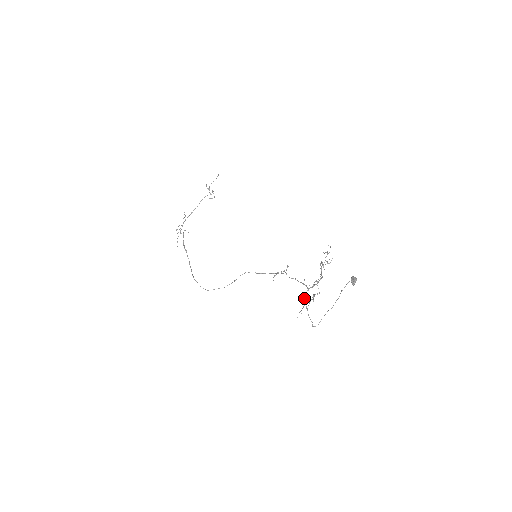
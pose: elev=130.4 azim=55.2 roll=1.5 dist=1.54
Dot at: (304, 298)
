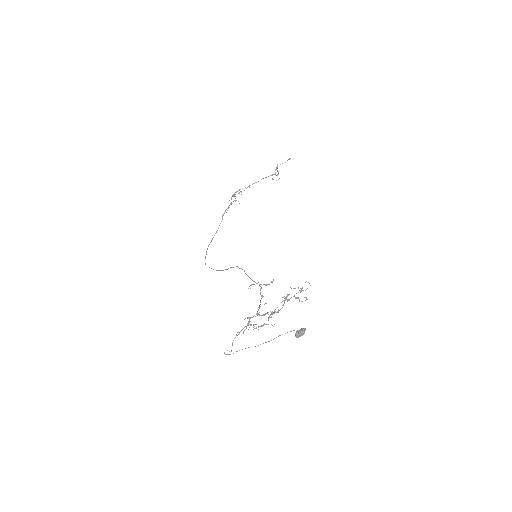
Dot at: (248, 321)
